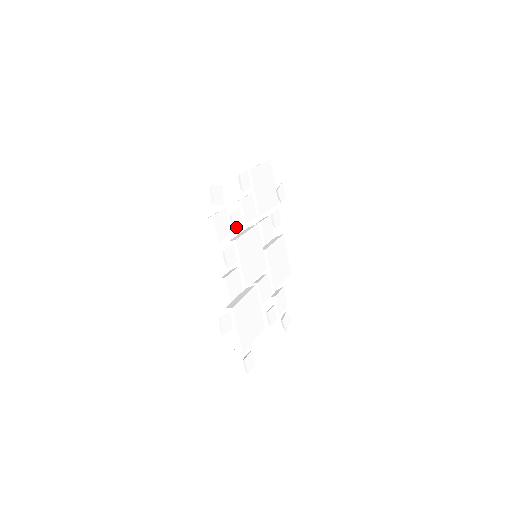
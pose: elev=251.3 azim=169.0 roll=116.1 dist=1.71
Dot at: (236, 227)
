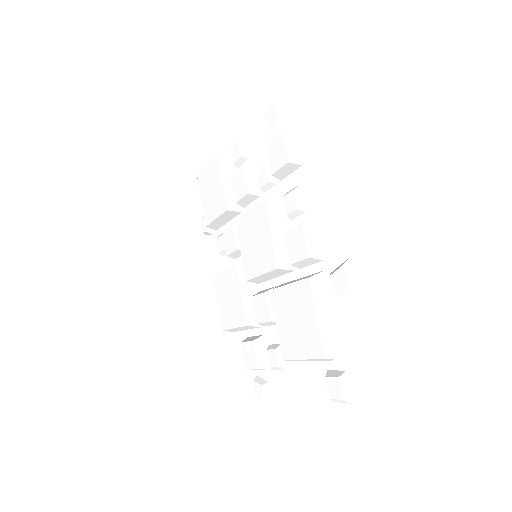
Dot at: (272, 182)
